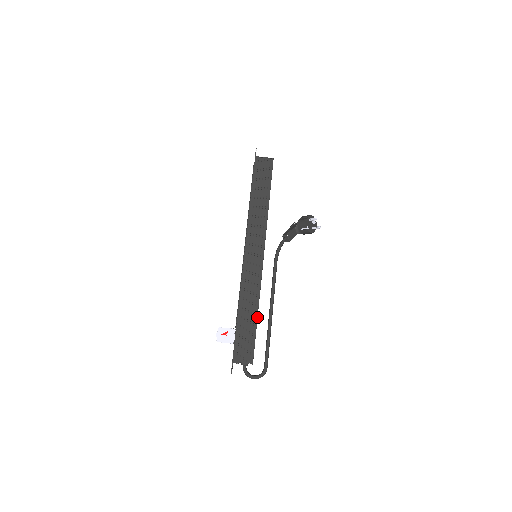
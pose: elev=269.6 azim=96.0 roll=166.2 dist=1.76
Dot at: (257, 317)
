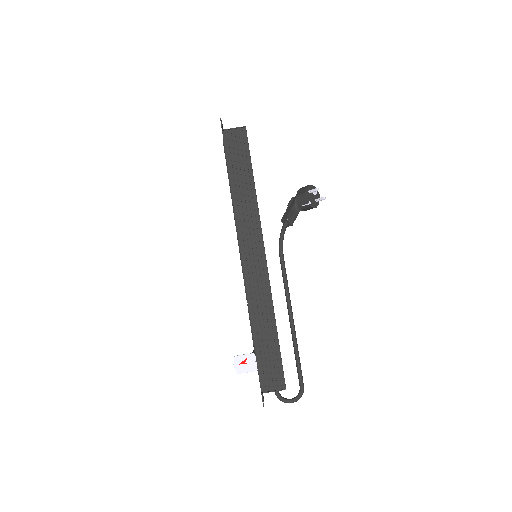
Dot at: (277, 333)
